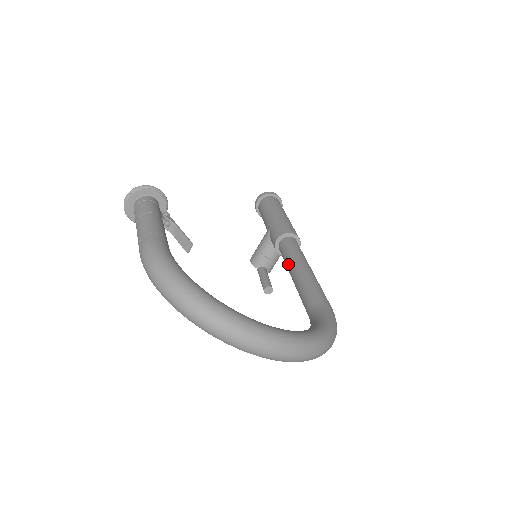
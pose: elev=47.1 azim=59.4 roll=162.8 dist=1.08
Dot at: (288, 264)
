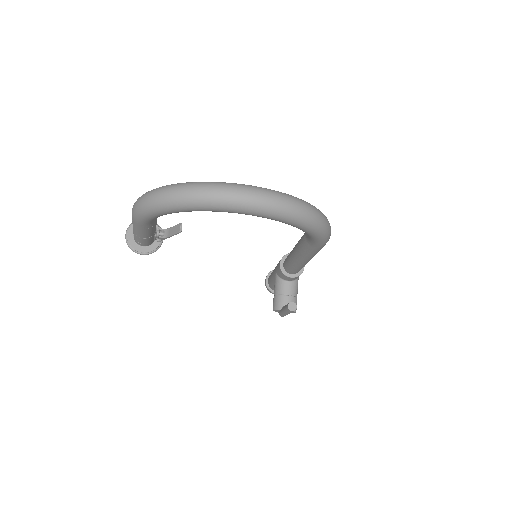
Dot at: (290, 257)
